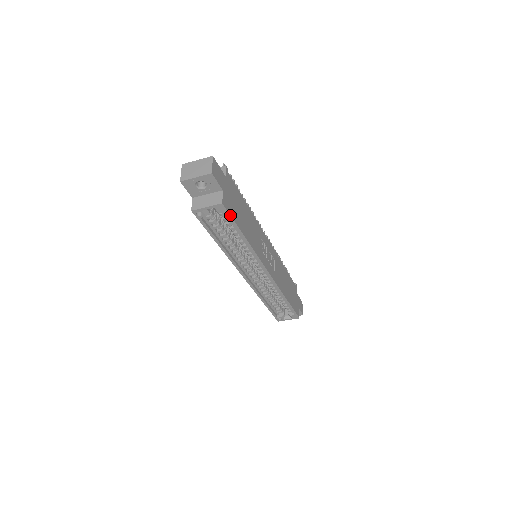
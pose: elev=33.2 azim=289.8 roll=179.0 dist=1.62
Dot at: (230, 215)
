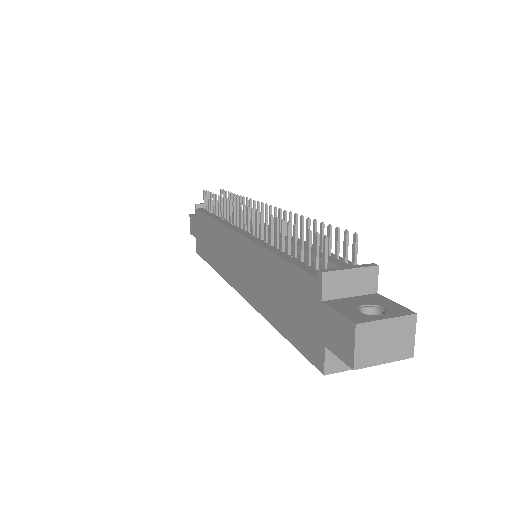
Dot at: occluded
